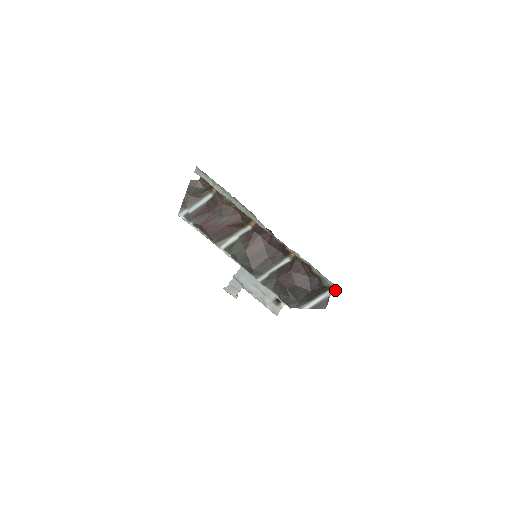
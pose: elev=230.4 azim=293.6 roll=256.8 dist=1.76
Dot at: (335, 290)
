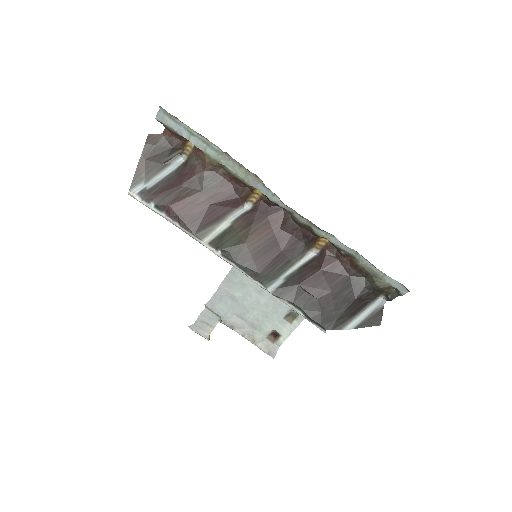
Dot at: (395, 293)
